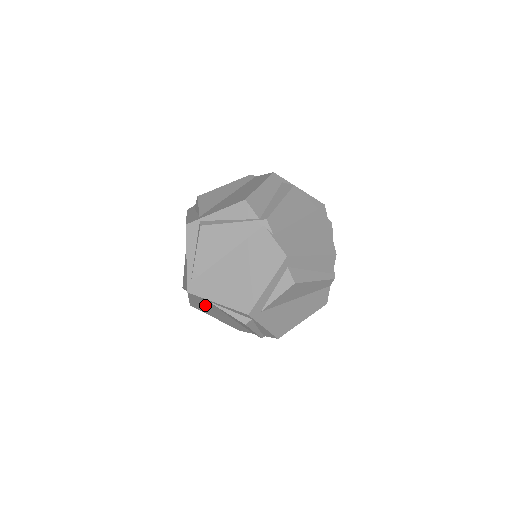
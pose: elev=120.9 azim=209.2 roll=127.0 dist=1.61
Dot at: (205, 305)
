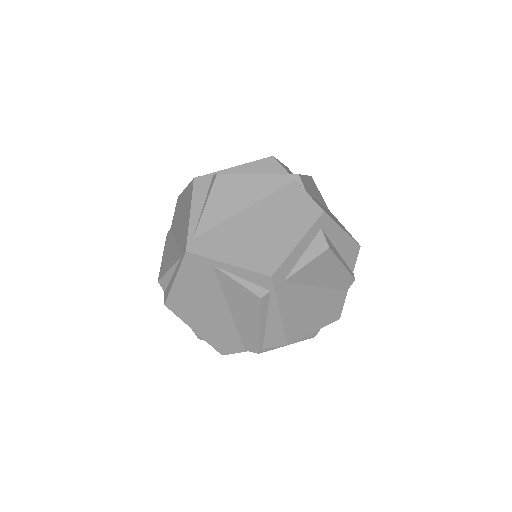
Dot at: (198, 285)
